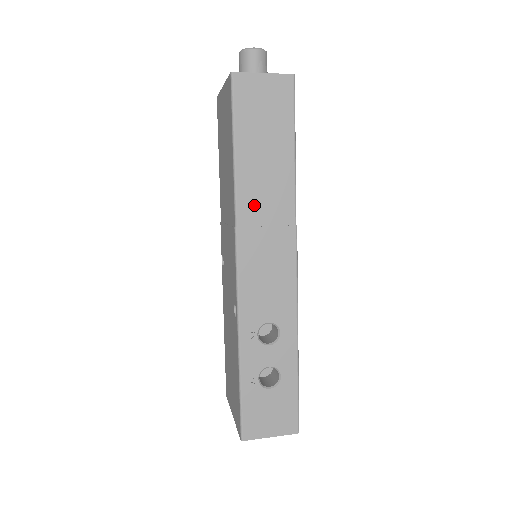
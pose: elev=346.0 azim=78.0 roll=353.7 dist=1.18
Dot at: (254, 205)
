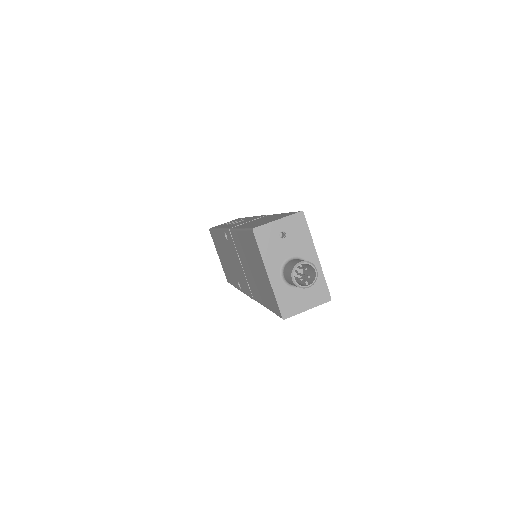
Dot at: occluded
